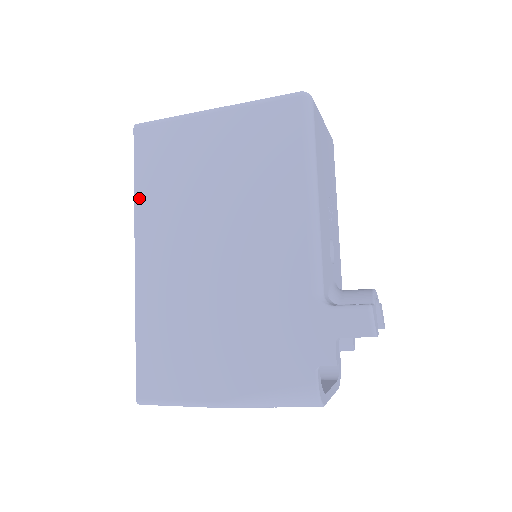
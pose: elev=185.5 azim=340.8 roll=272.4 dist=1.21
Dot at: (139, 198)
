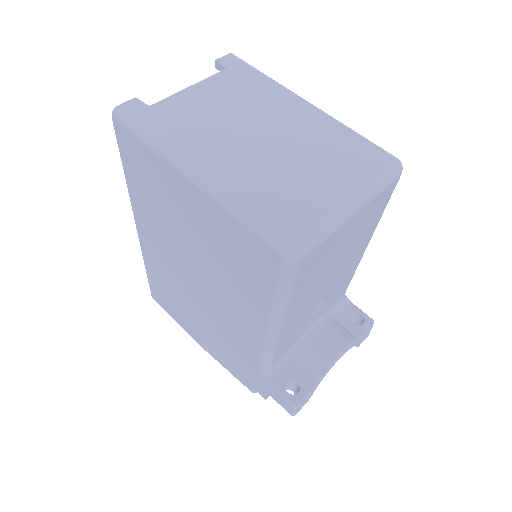
Dot at: (131, 190)
